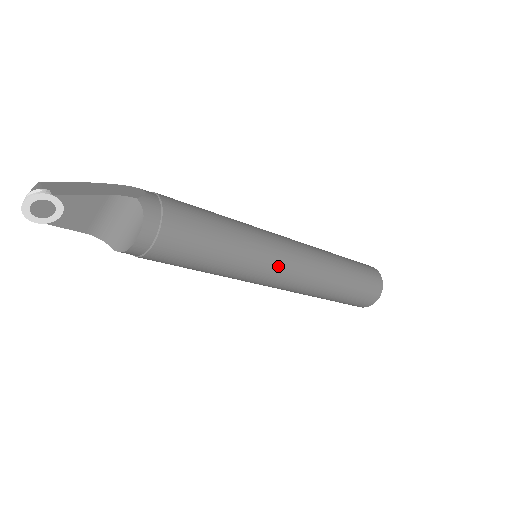
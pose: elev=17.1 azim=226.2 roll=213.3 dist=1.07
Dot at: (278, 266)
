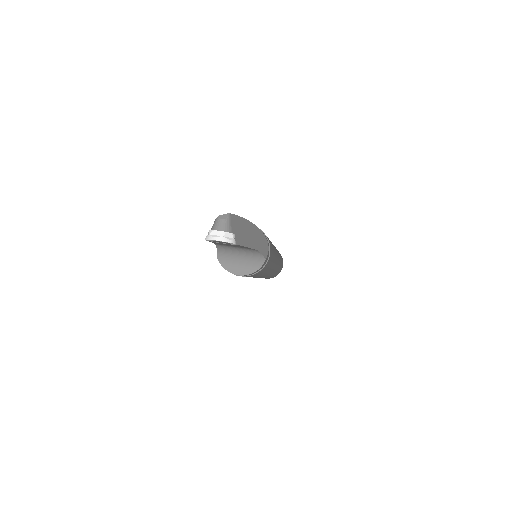
Dot at: (263, 276)
